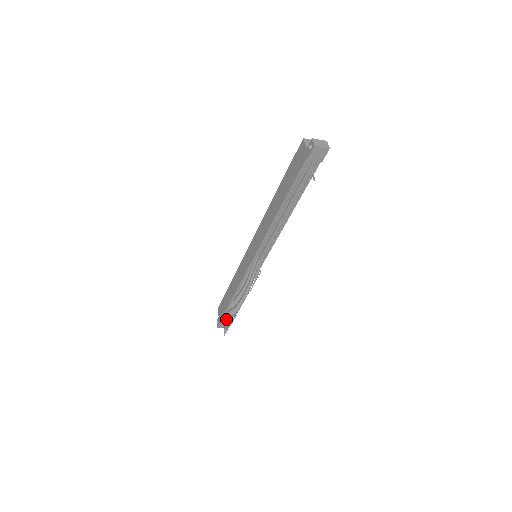
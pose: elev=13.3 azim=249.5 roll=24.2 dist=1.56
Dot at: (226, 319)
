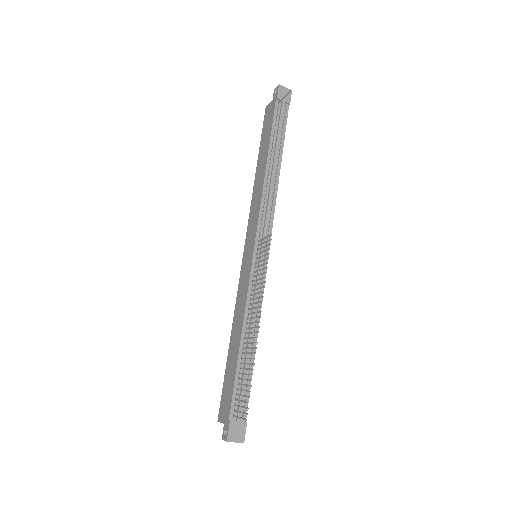
Dot at: (239, 395)
